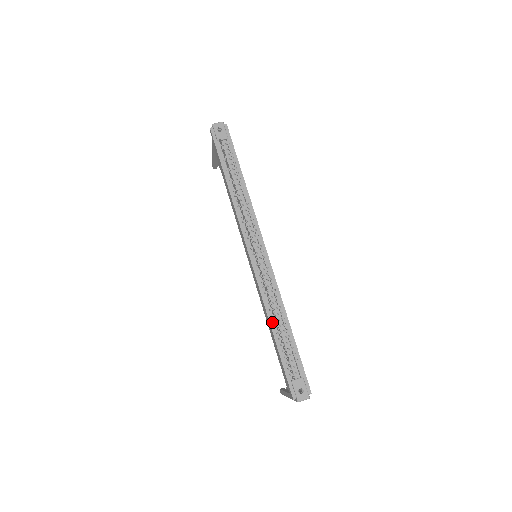
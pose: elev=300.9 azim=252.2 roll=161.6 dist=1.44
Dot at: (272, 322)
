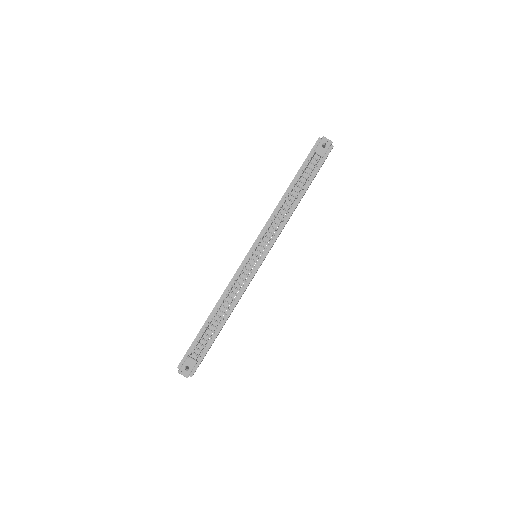
Dot at: (216, 308)
